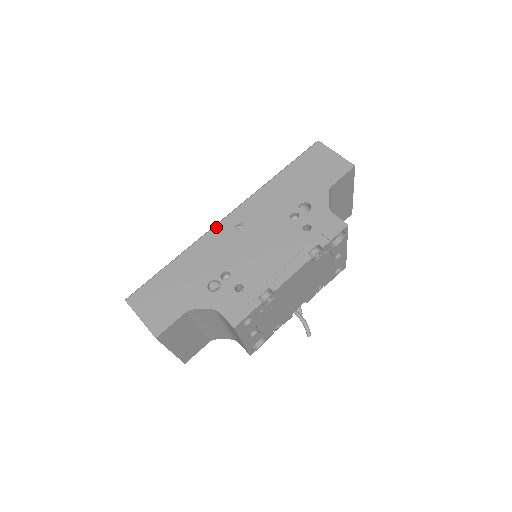
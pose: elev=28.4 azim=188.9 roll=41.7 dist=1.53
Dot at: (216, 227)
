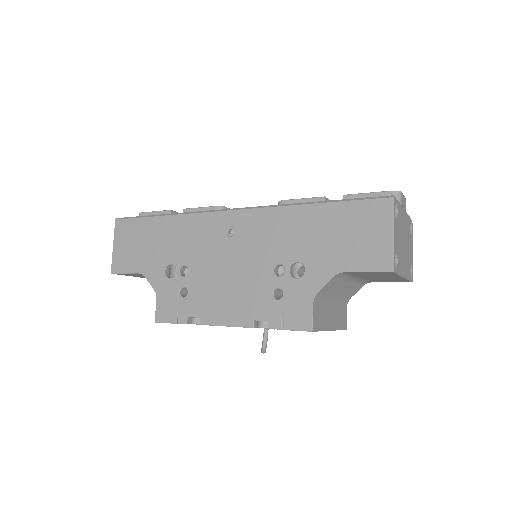
Dot at: (214, 214)
